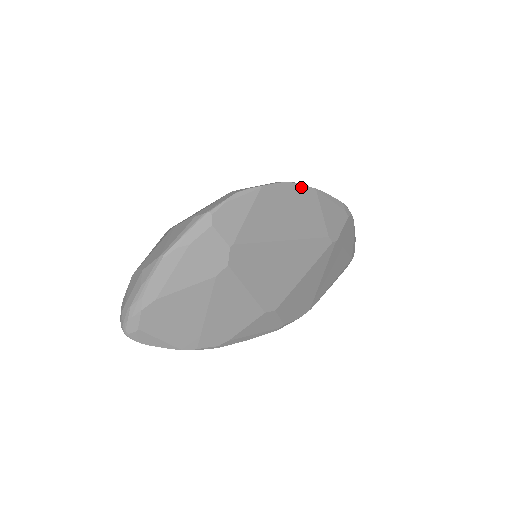
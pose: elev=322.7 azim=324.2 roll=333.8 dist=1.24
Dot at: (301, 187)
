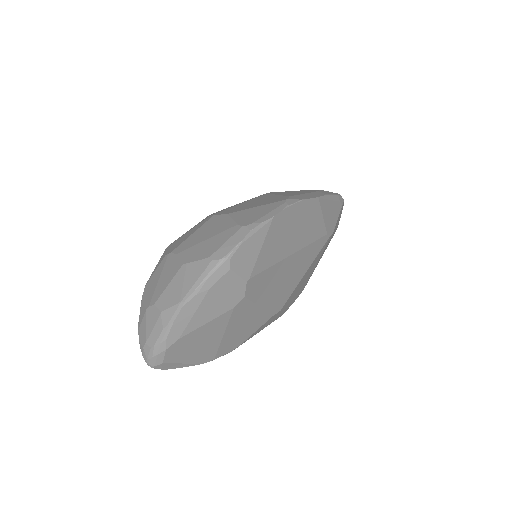
Dot at: (306, 202)
